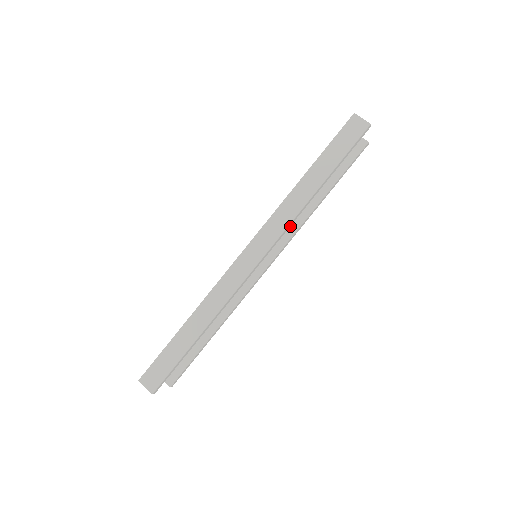
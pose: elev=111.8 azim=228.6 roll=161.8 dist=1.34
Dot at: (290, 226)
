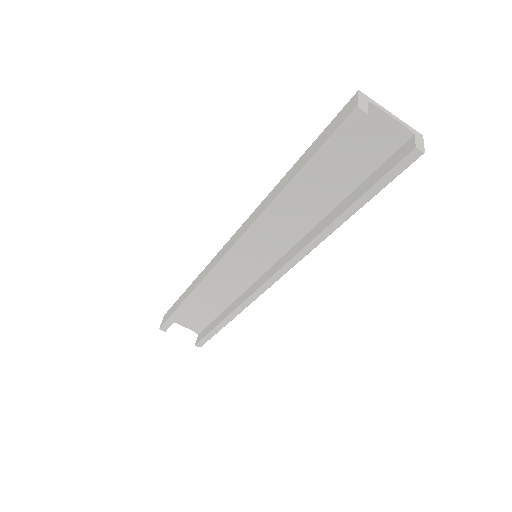
Dot at: (303, 241)
